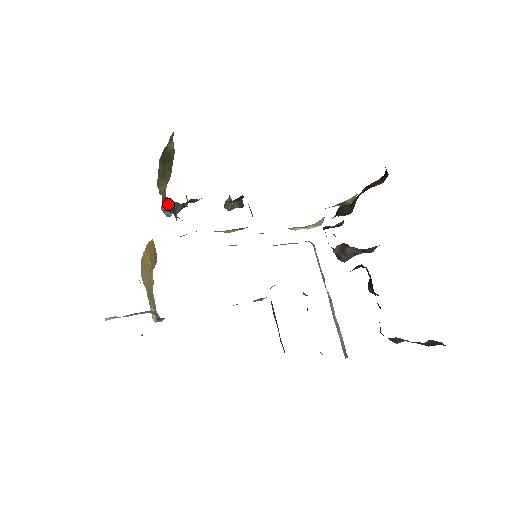
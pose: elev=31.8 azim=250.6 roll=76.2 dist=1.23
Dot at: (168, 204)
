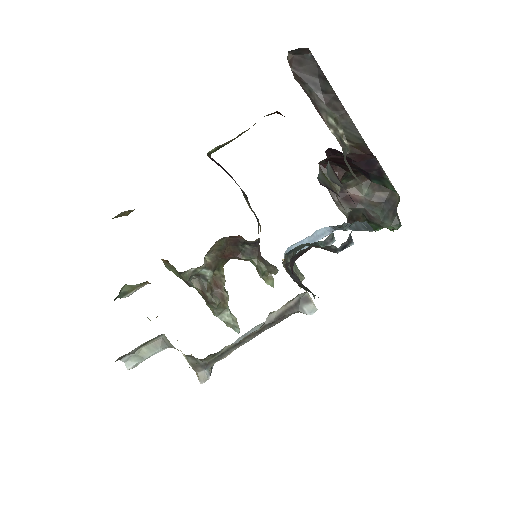
Dot at: (181, 276)
